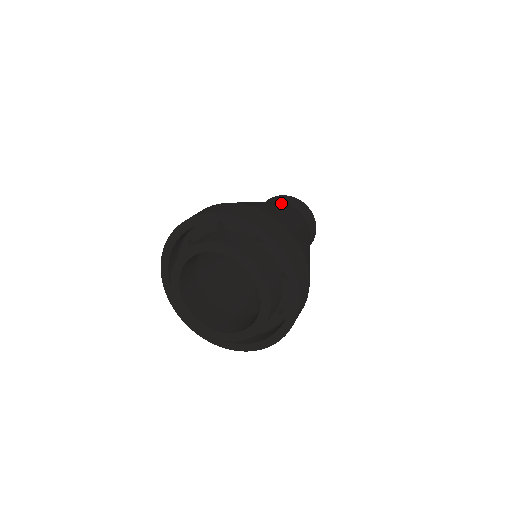
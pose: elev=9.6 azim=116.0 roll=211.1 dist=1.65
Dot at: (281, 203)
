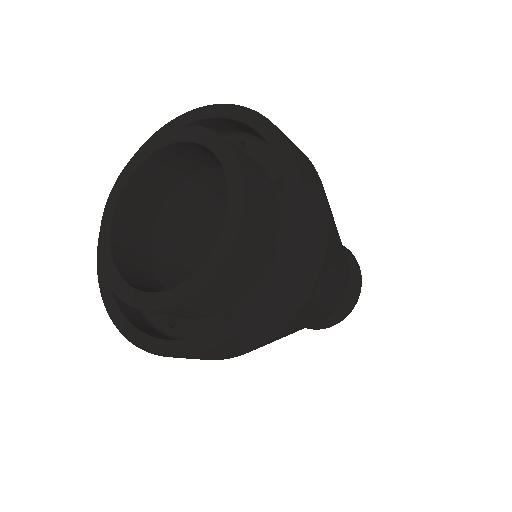
Dot at: occluded
